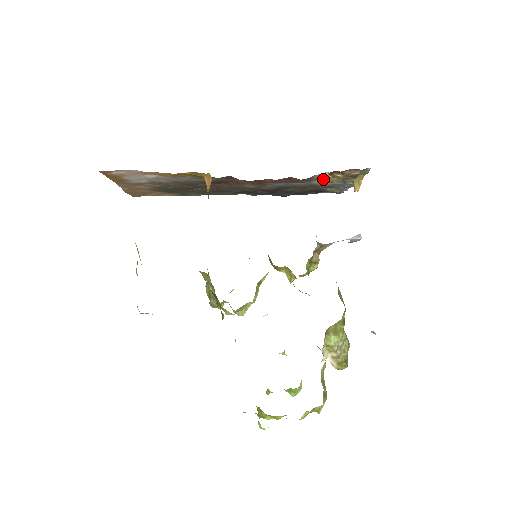
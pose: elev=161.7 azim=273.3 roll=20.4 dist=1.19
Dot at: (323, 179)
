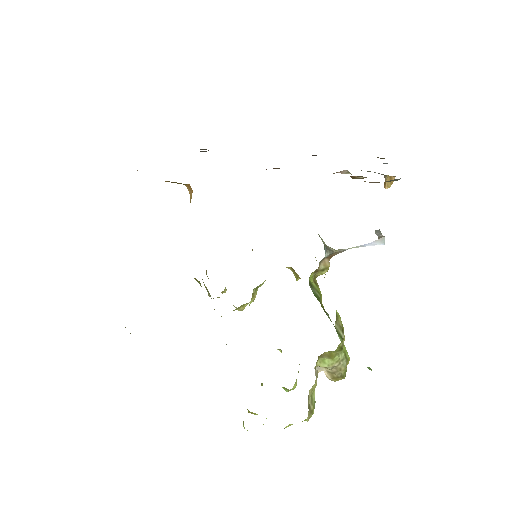
Dot at: occluded
